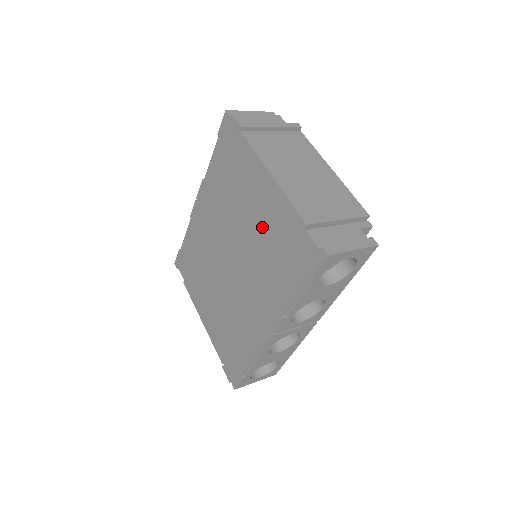
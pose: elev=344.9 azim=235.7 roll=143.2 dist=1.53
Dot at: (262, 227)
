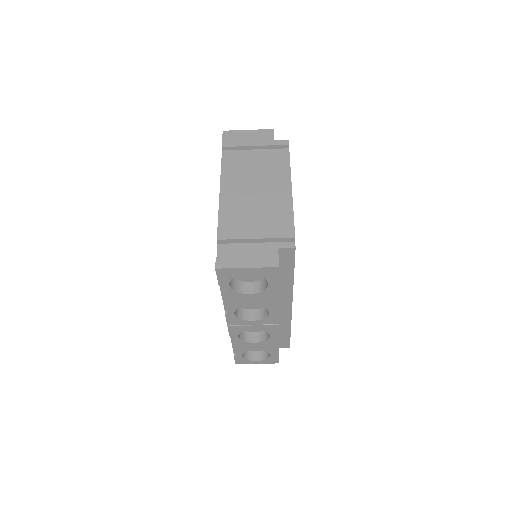
Dot at: occluded
